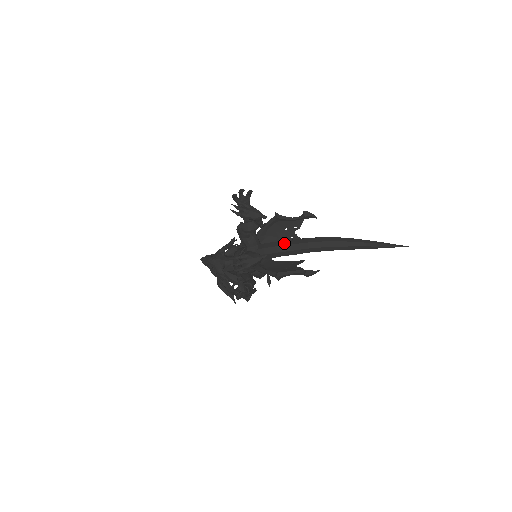
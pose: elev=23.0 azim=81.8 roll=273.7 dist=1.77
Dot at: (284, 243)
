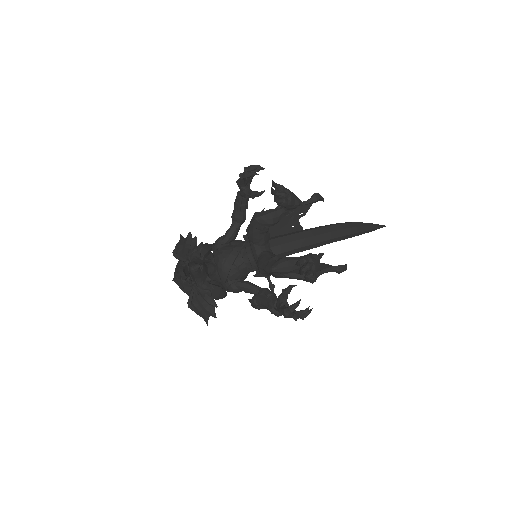
Dot at: (304, 235)
